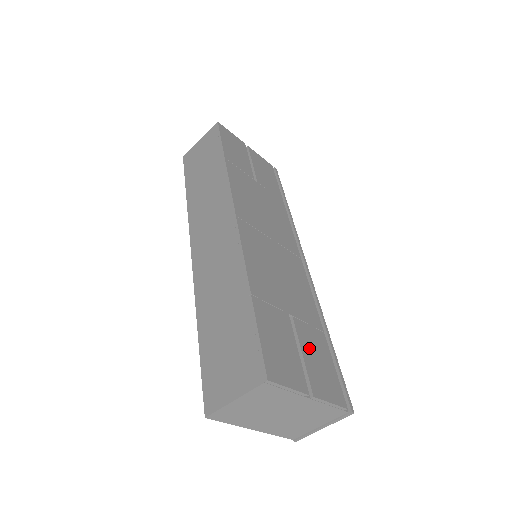
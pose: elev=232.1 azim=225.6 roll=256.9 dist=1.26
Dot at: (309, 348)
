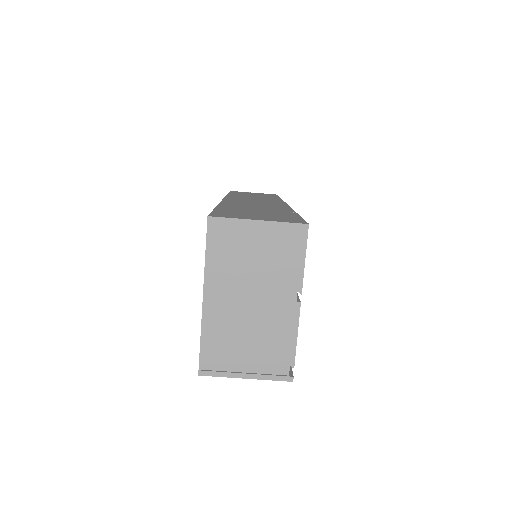
Dot at: occluded
